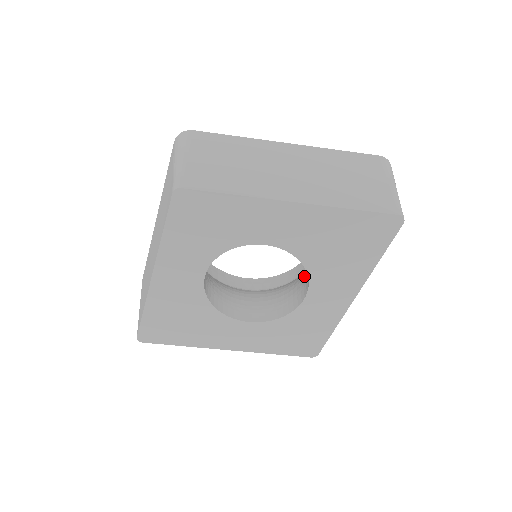
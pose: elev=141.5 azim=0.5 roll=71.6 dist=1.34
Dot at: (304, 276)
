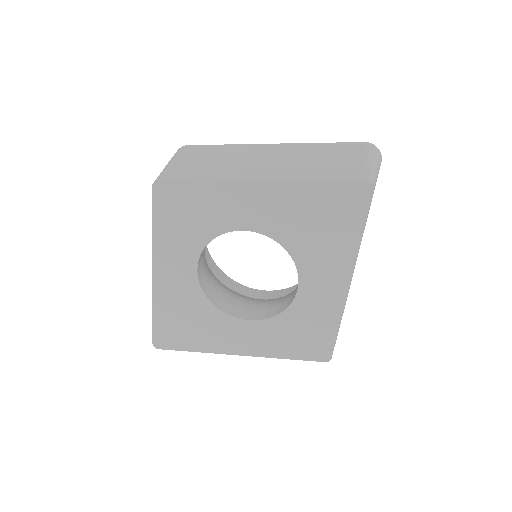
Dot at: occluded
